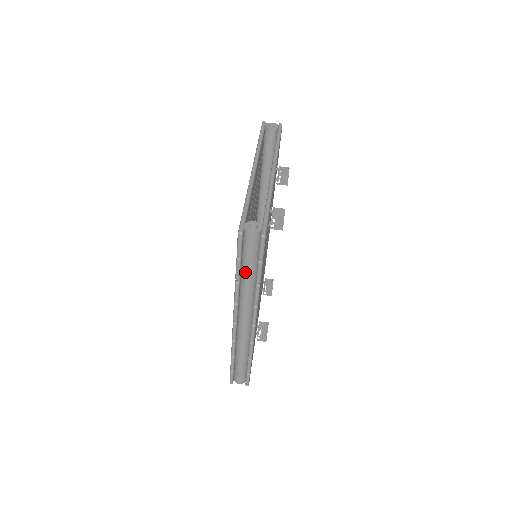
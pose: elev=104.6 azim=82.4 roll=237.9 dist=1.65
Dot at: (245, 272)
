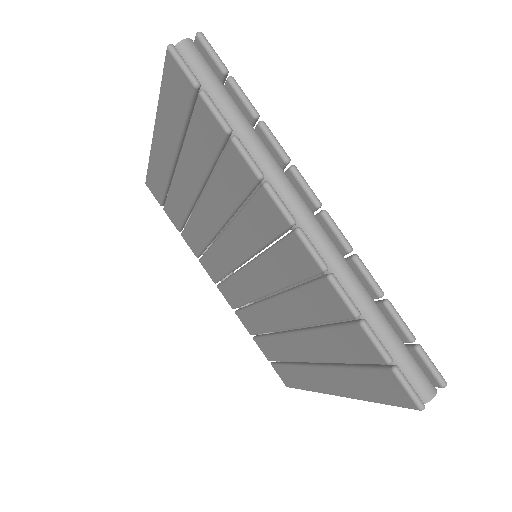
Dot at: (228, 114)
